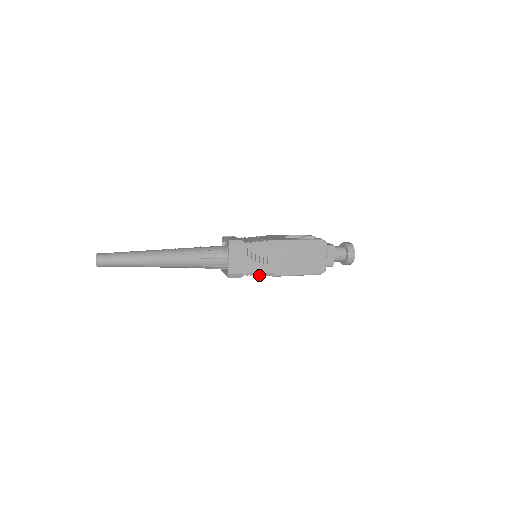
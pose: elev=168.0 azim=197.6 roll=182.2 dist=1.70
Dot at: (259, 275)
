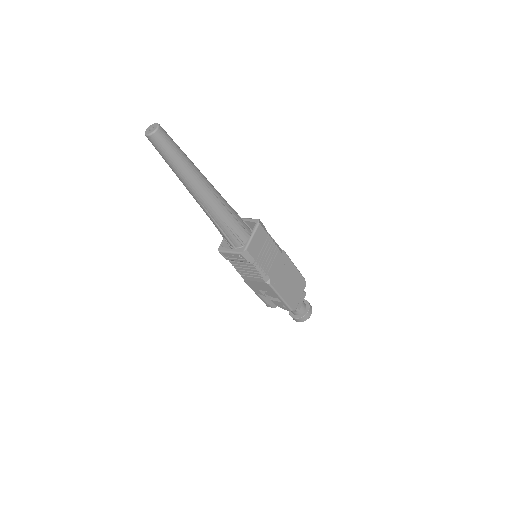
Dot at: (260, 272)
